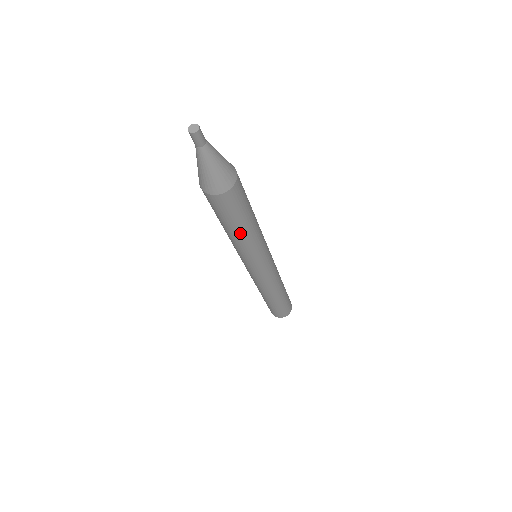
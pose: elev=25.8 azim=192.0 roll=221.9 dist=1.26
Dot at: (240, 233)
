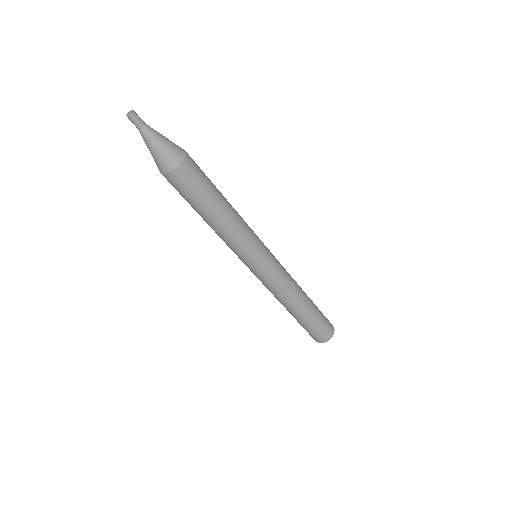
Dot at: (222, 210)
